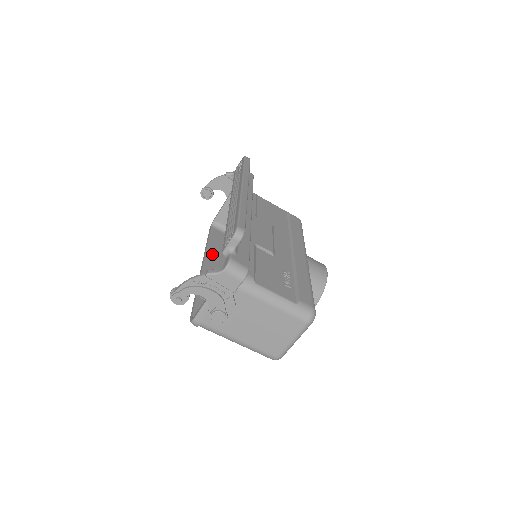
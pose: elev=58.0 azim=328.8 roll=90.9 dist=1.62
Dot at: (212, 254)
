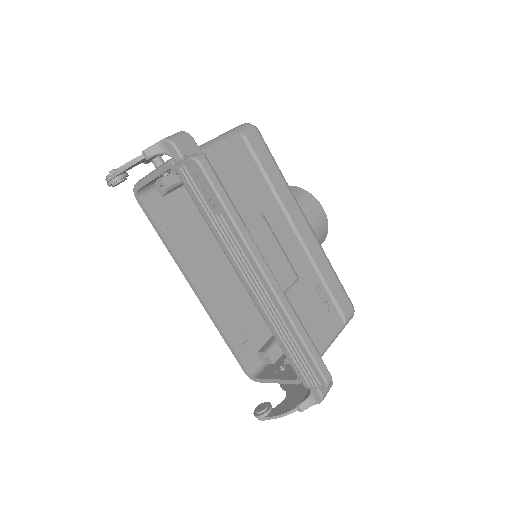
Dot at: (185, 258)
